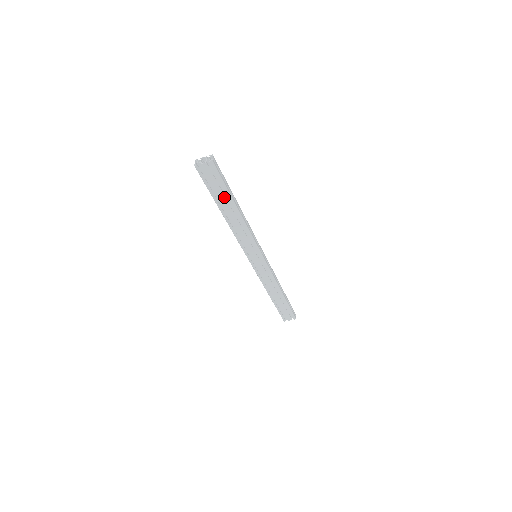
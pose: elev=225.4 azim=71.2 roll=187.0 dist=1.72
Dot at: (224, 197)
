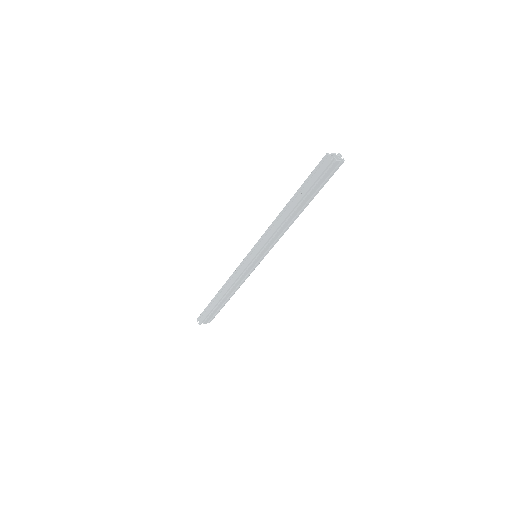
Dot at: (311, 195)
